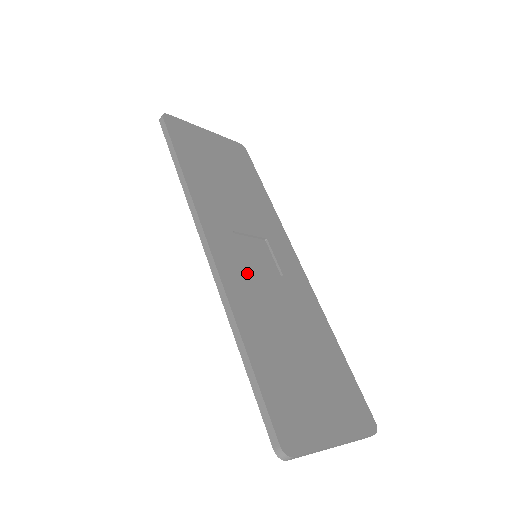
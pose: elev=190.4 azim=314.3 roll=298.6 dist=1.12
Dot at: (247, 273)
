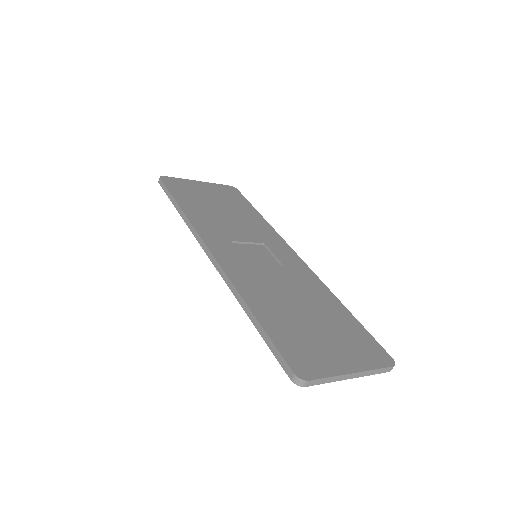
Dot at: (248, 266)
